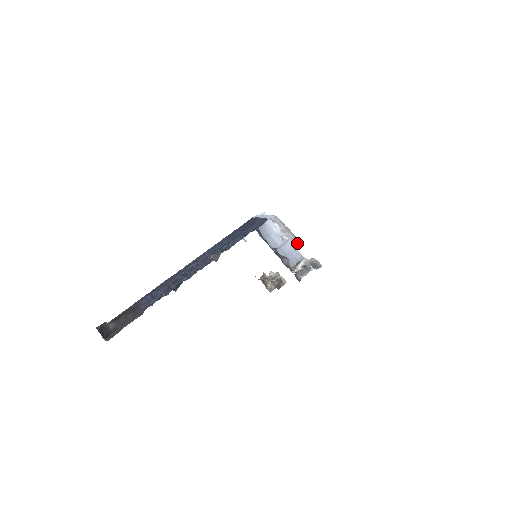
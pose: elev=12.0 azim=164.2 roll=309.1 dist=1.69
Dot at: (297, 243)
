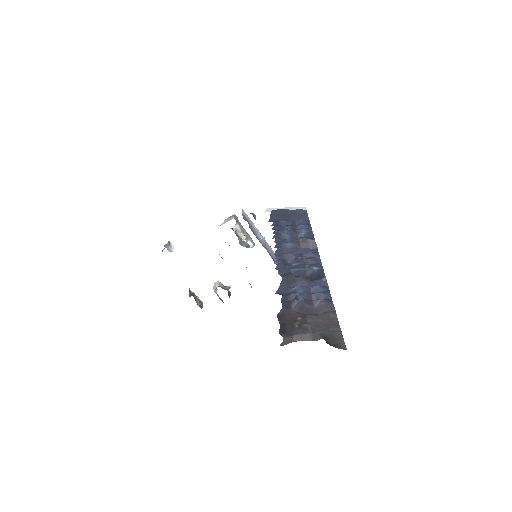
Dot at: (253, 245)
